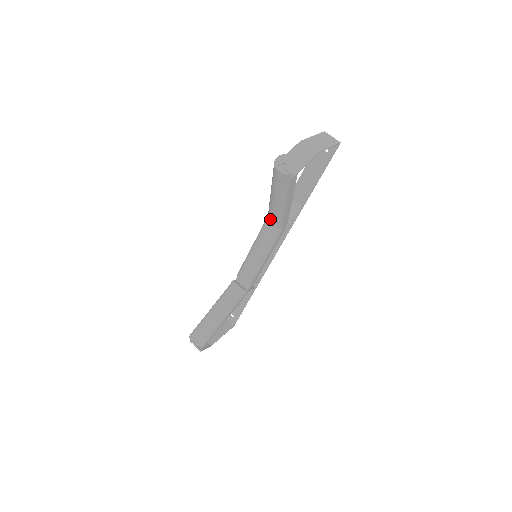
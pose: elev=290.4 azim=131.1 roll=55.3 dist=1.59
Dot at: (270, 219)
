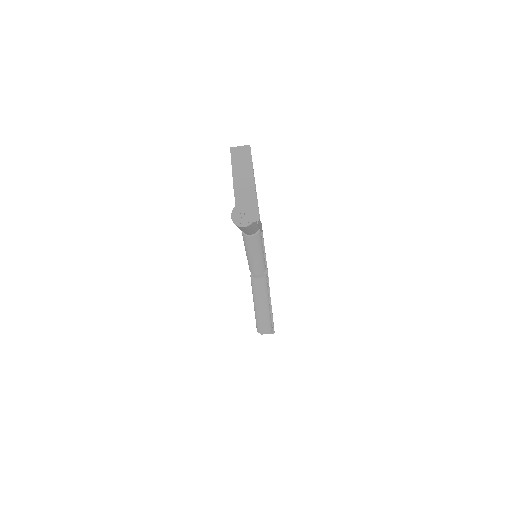
Dot at: occluded
